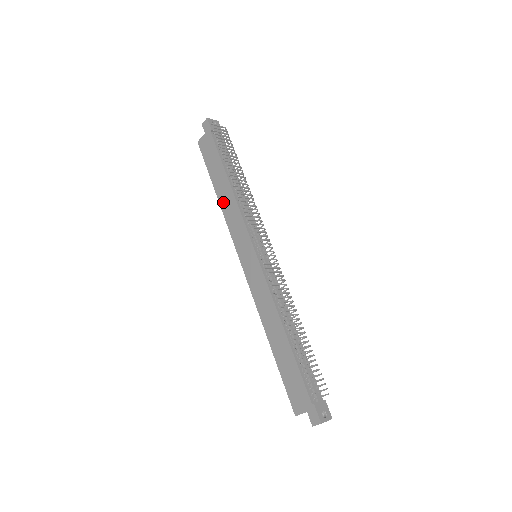
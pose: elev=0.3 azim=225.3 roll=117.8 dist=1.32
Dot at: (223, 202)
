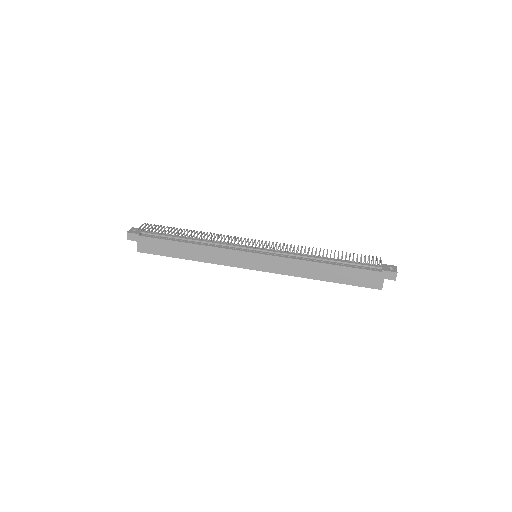
Dot at: (200, 258)
